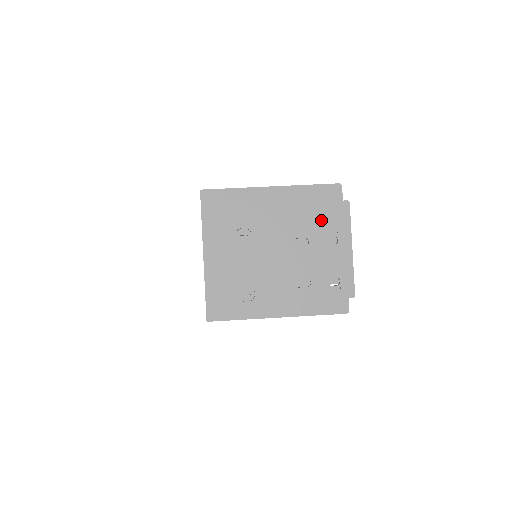
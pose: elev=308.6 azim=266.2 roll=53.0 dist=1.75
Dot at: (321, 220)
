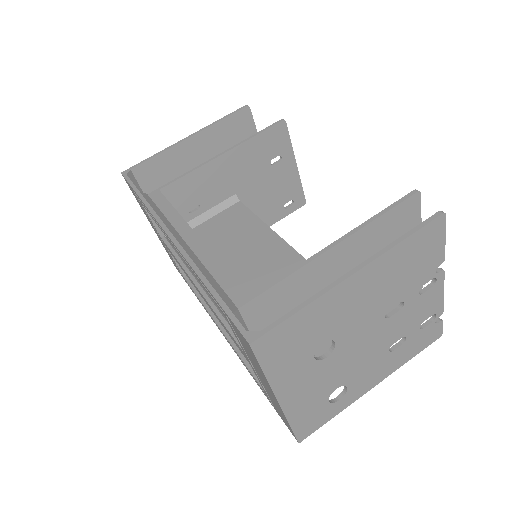
Dot at: (418, 272)
